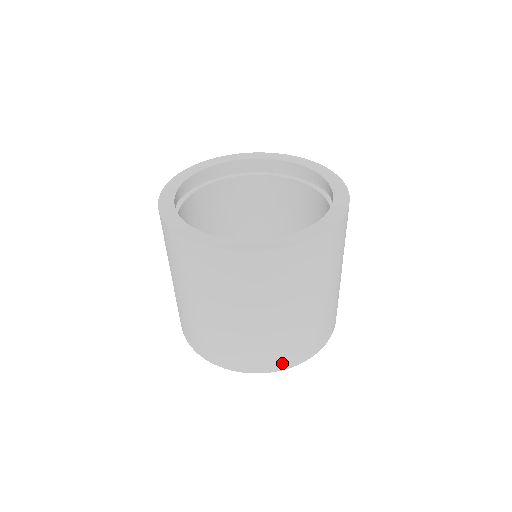
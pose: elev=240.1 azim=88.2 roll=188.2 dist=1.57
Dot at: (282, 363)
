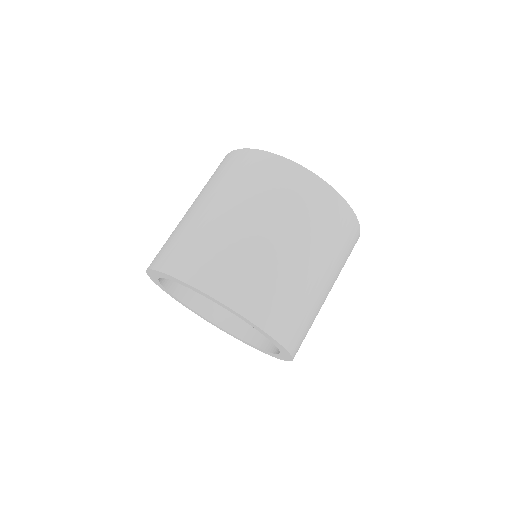
Dot at: (257, 311)
